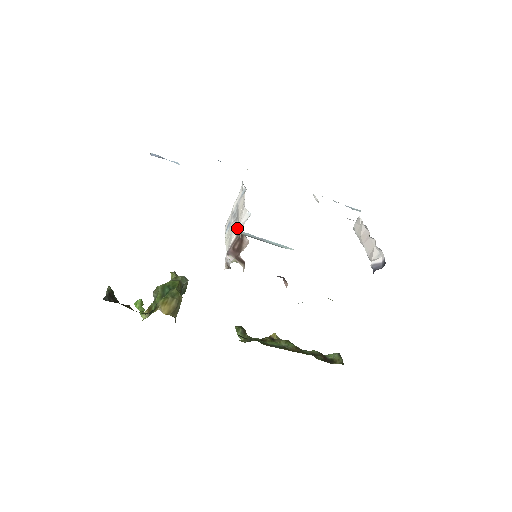
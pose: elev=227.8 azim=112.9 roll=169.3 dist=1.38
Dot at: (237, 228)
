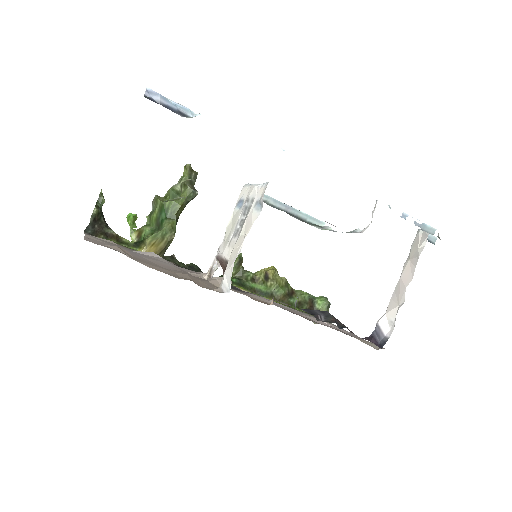
Dot at: (229, 254)
